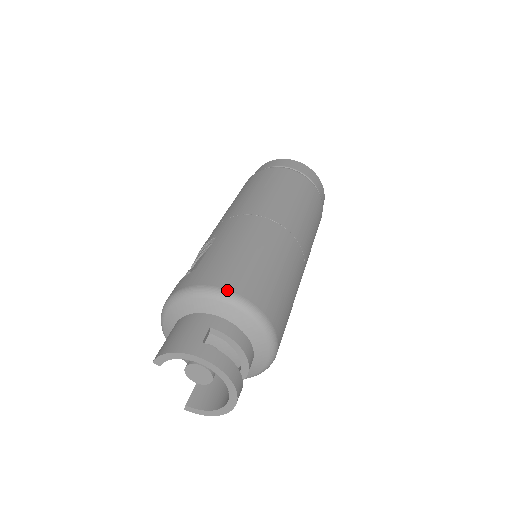
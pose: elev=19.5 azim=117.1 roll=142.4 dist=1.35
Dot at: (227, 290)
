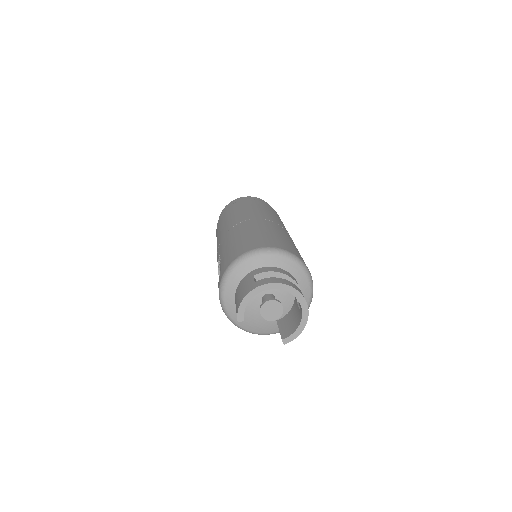
Dot at: (246, 252)
